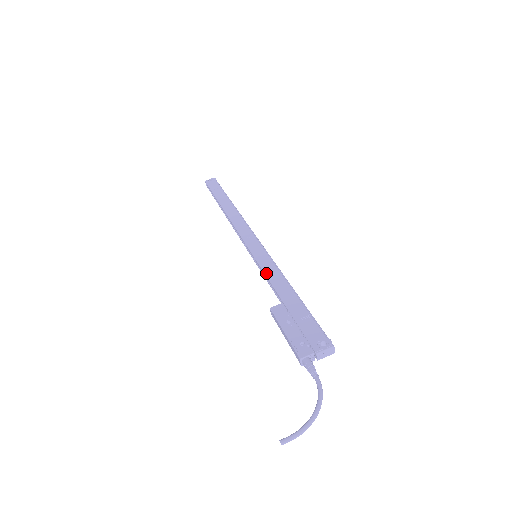
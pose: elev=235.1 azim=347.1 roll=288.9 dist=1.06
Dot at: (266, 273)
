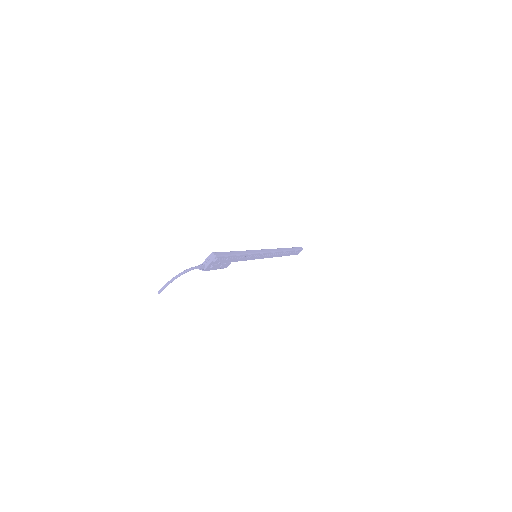
Dot at: occluded
